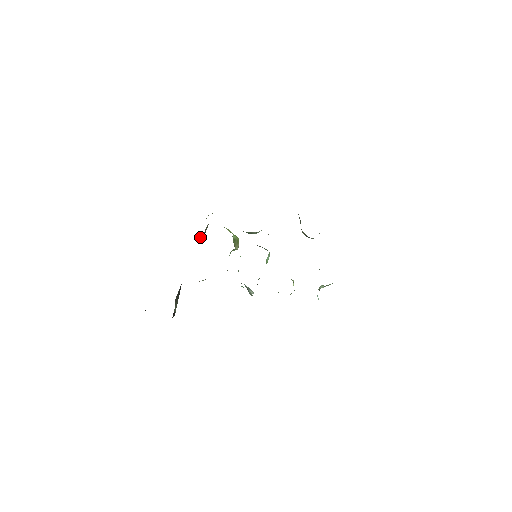
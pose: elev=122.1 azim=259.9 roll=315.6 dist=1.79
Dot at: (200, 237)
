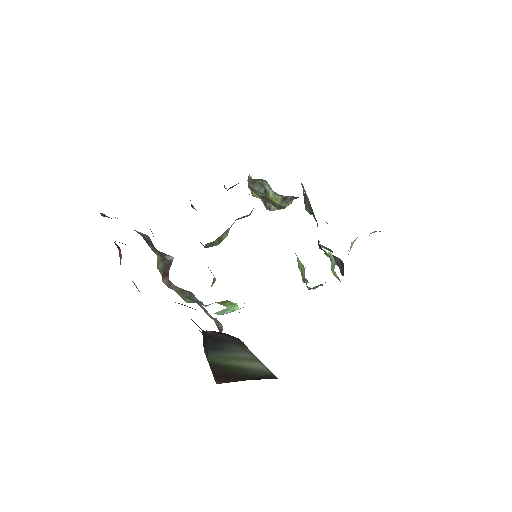
Dot at: occluded
